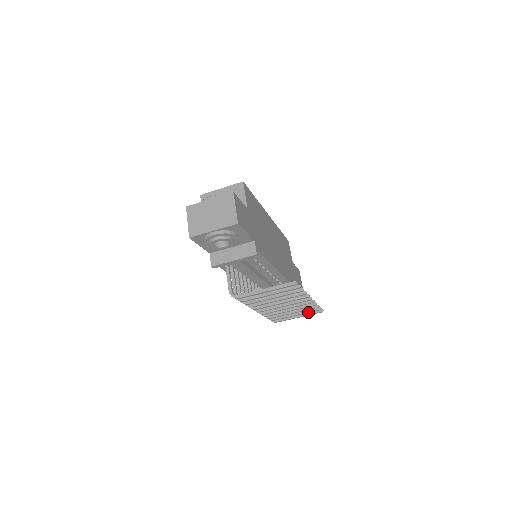
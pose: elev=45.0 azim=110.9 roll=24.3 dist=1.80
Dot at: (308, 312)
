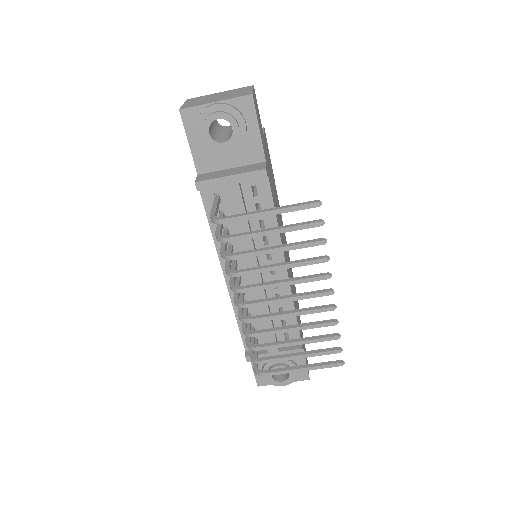
Dot at: (320, 353)
